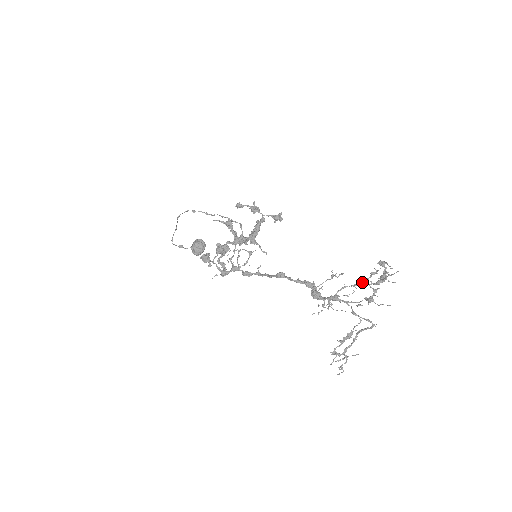
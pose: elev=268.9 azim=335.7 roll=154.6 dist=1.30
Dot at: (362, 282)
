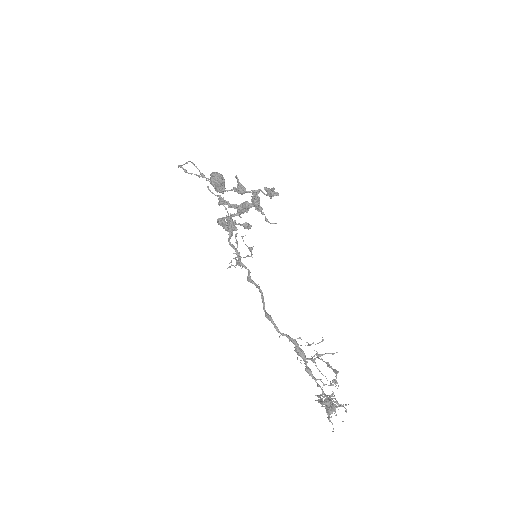
Dot at: occluded
